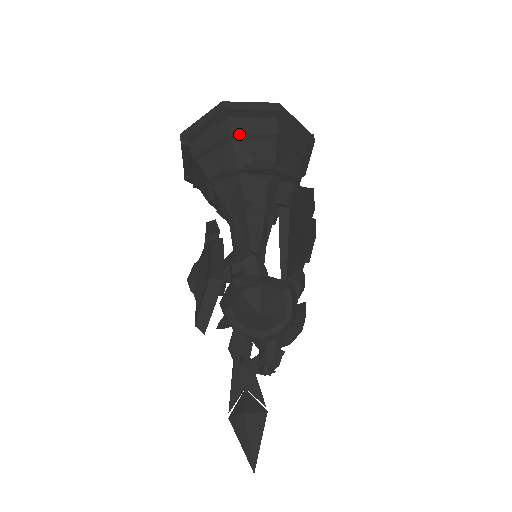
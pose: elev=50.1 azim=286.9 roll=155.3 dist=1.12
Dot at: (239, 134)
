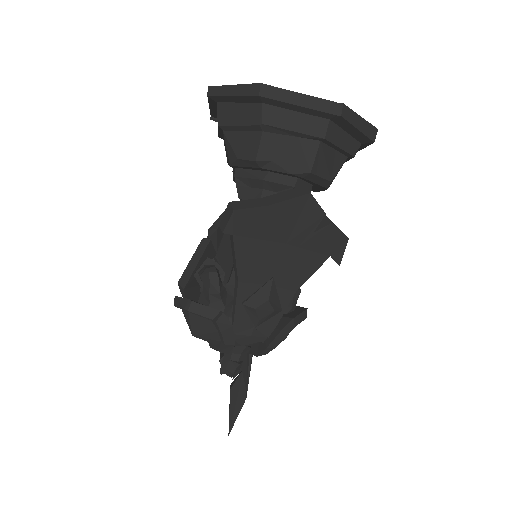
Dot at: (226, 125)
